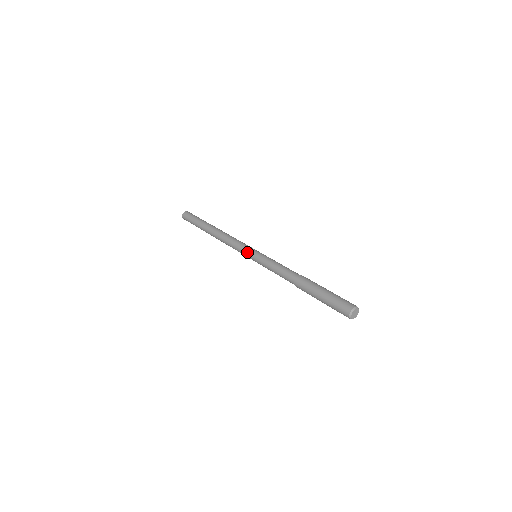
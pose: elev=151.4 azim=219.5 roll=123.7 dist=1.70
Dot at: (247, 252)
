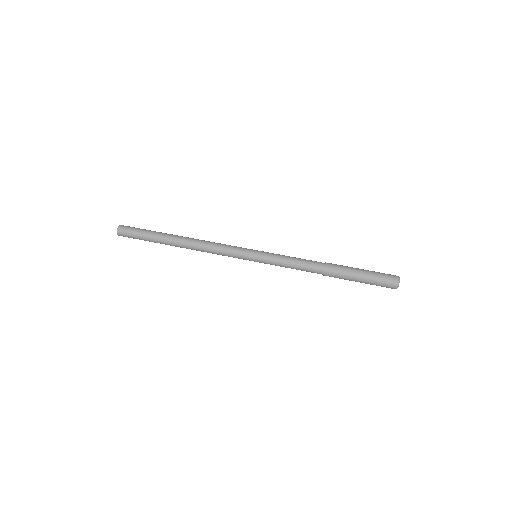
Dot at: (246, 253)
